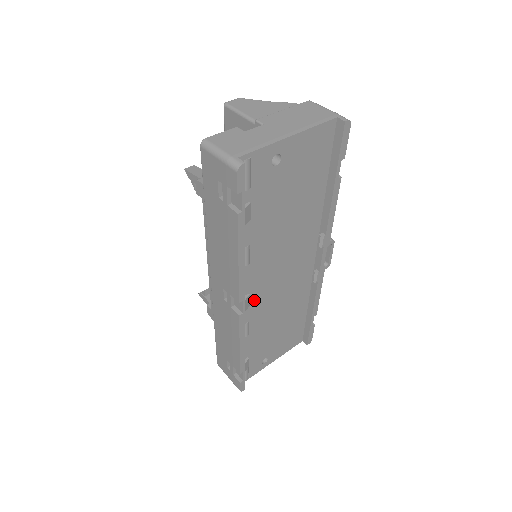
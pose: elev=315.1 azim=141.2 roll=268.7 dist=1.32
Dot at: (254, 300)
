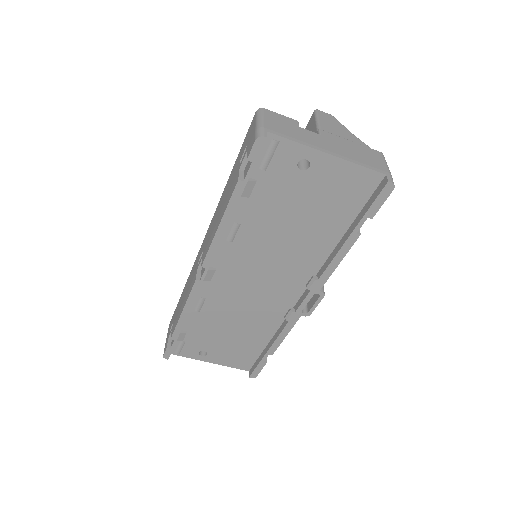
Dot at: (220, 282)
